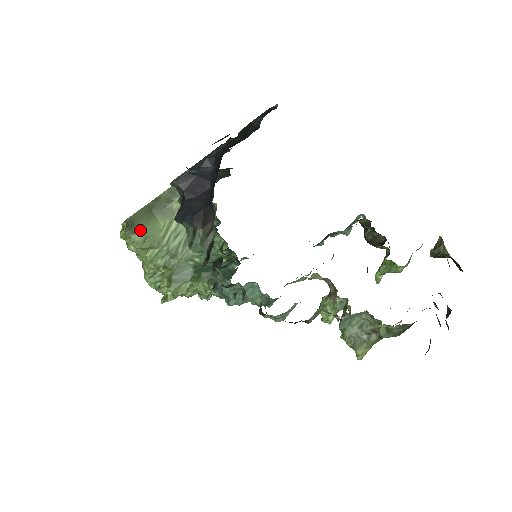
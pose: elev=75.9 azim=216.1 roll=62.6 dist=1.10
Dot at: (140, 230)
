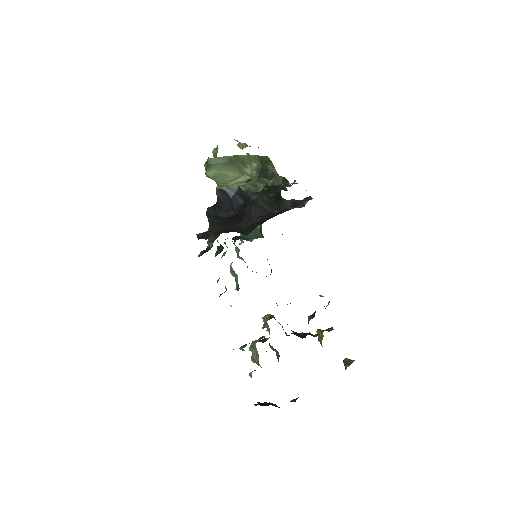
Dot at: (212, 171)
